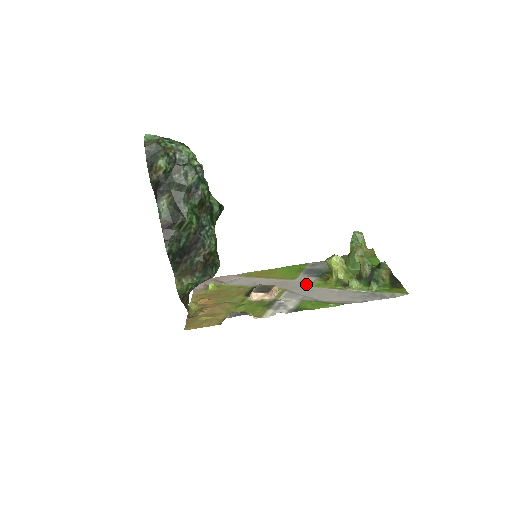
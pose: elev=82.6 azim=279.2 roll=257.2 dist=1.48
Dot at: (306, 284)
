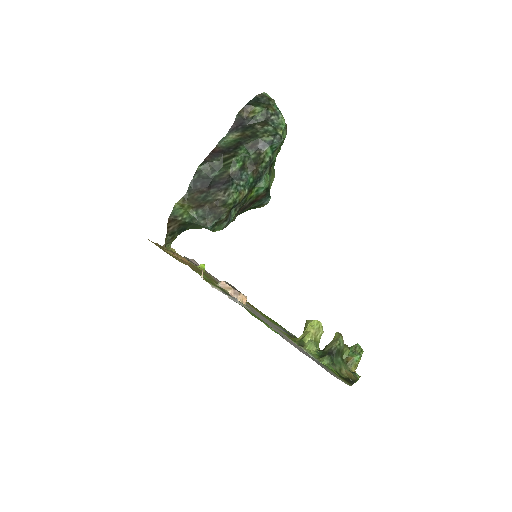
Dot at: (272, 324)
